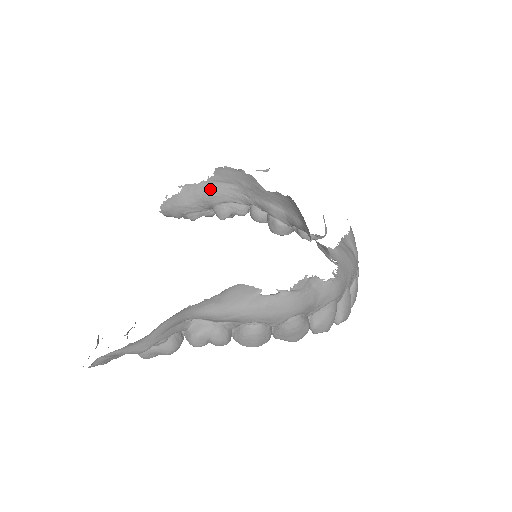
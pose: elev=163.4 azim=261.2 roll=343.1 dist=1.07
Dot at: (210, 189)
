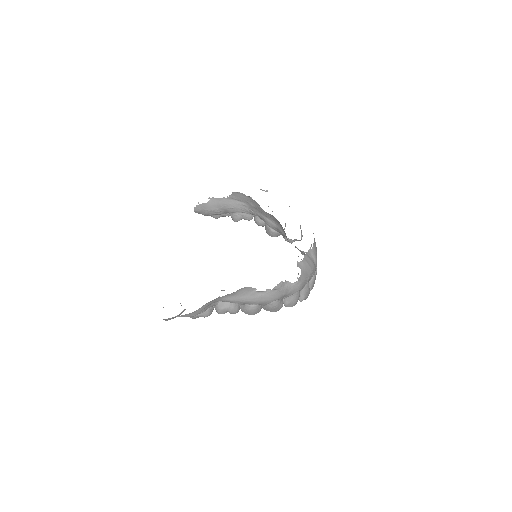
Dot at: (229, 203)
